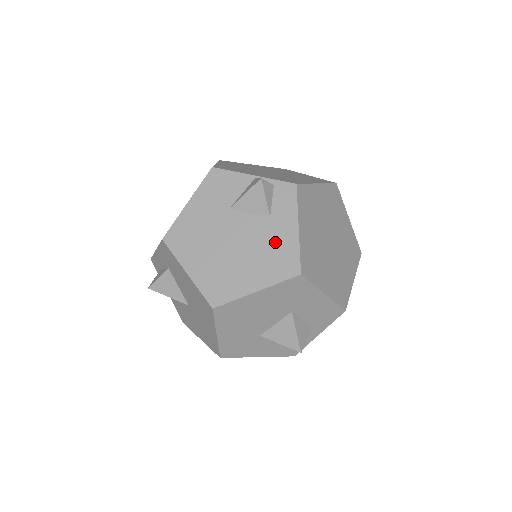
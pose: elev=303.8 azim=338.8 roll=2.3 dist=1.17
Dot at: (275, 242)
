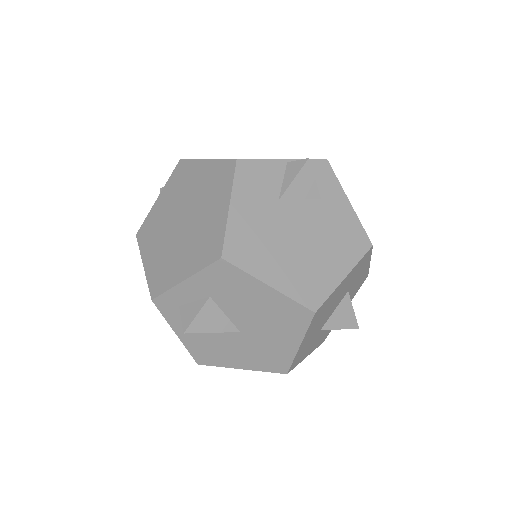
Dot at: (337, 222)
